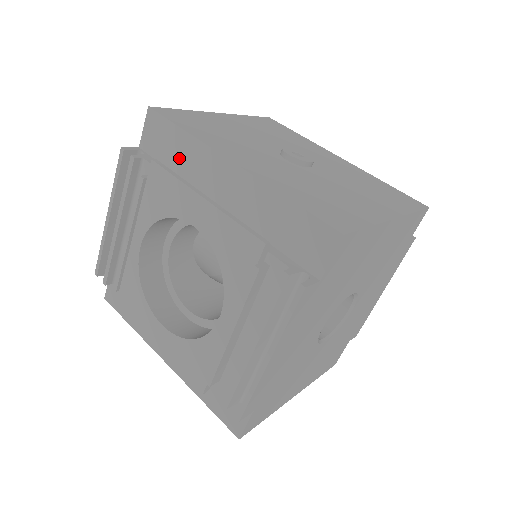
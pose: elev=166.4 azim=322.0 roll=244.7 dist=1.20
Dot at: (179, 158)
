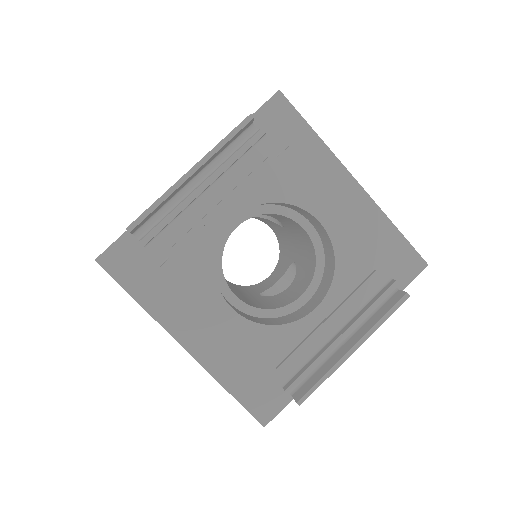
Dot at: (299, 153)
